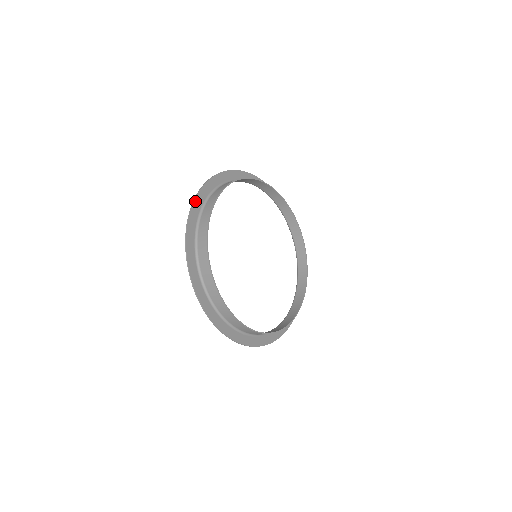
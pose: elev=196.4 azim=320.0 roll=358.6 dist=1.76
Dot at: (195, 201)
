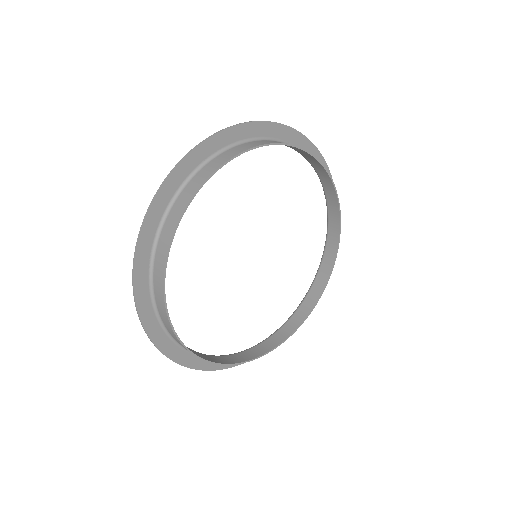
Dot at: (138, 247)
